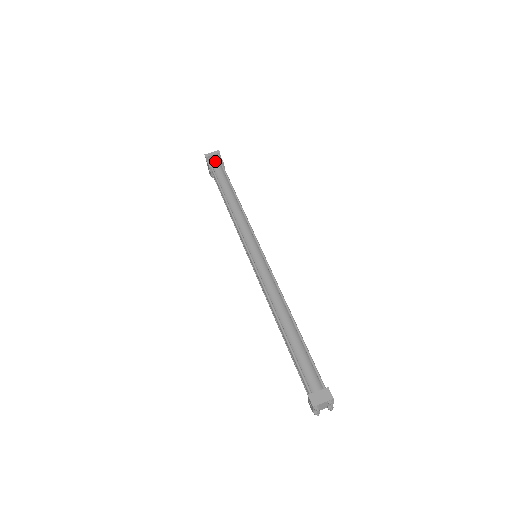
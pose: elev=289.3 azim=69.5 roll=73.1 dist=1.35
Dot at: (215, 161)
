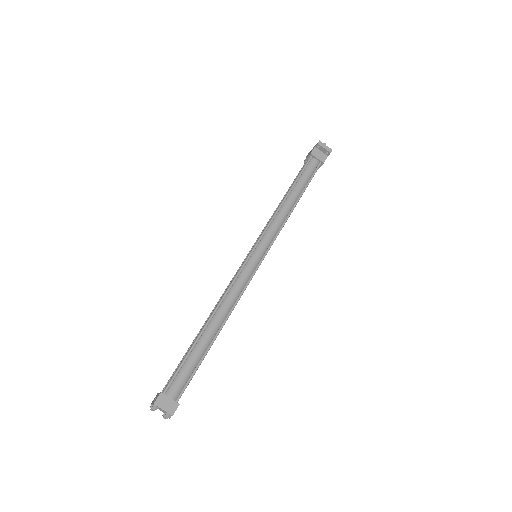
Dot at: (320, 154)
